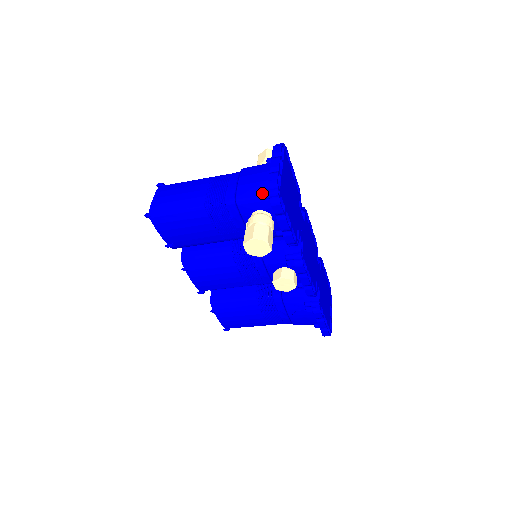
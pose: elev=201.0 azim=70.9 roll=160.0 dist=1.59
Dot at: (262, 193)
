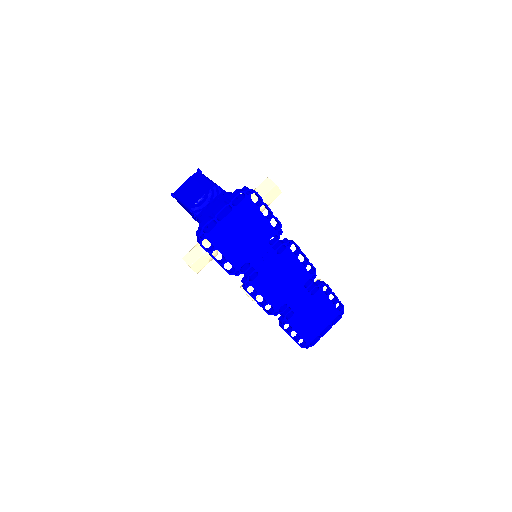
Dot at: (204, 228)
